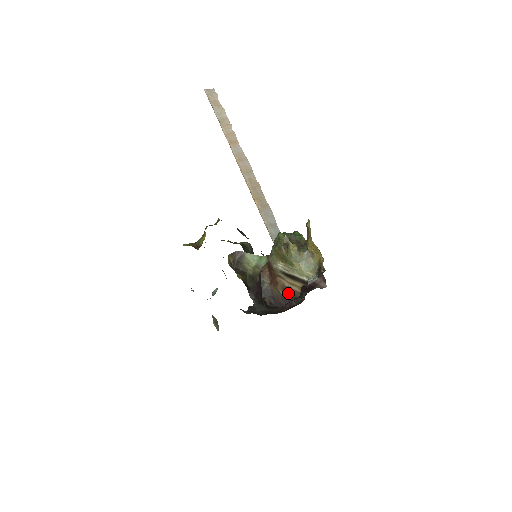
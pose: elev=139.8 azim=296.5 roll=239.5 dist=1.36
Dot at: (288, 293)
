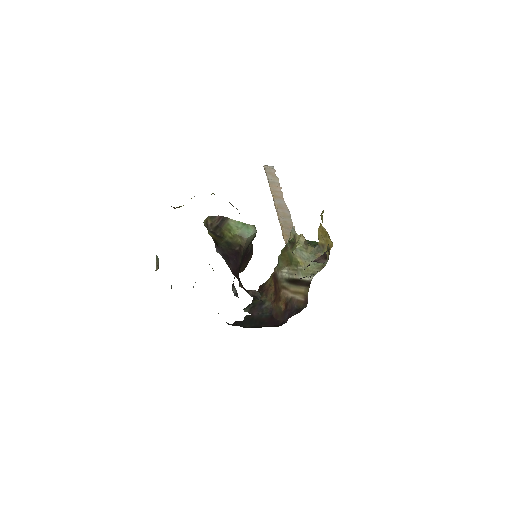
Dot at: (290, 306)
